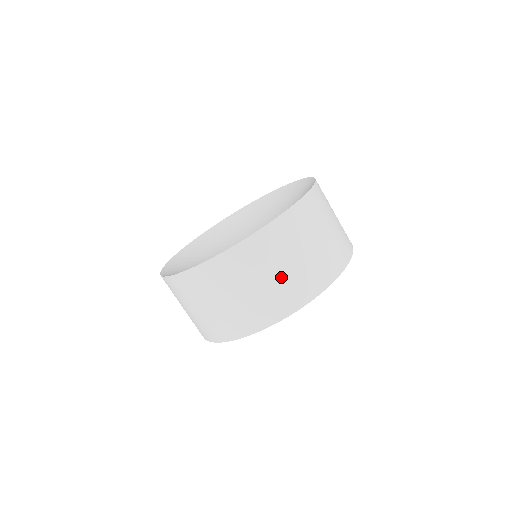
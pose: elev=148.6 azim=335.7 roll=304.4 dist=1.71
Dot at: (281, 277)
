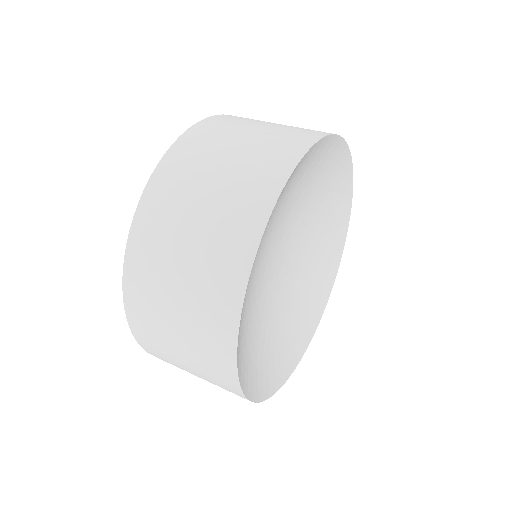
Dot at: (264, 132)
